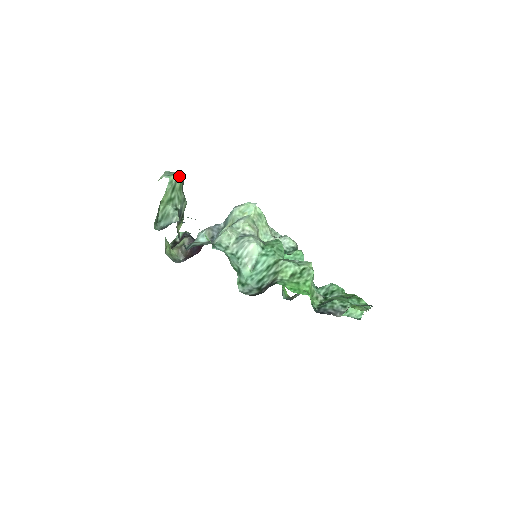
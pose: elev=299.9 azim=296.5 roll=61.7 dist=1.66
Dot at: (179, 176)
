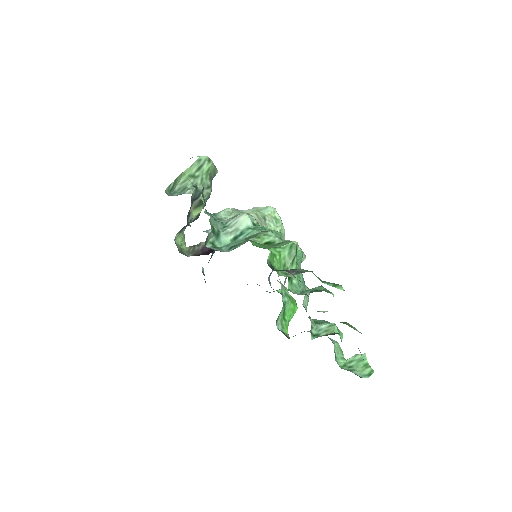
Dot at: (210, 161)
